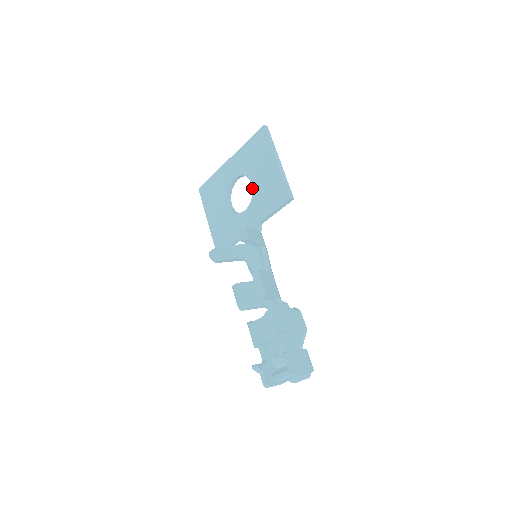
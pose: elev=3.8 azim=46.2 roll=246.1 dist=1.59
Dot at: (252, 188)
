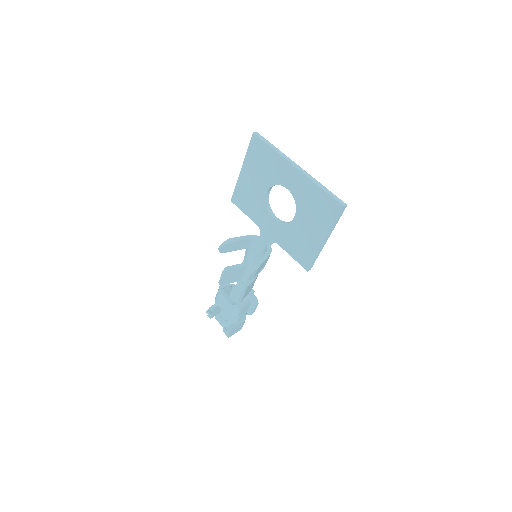
Dot at: (292, 220)
